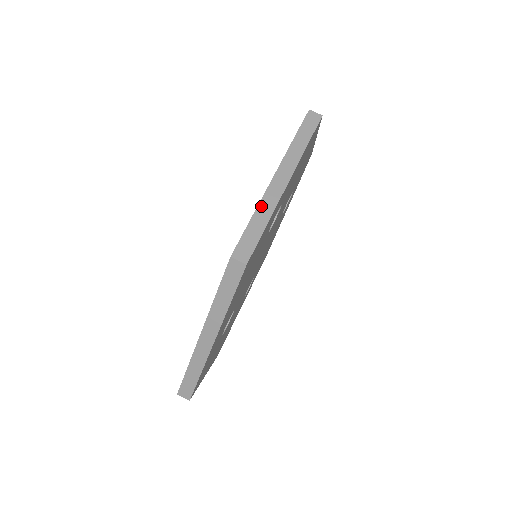
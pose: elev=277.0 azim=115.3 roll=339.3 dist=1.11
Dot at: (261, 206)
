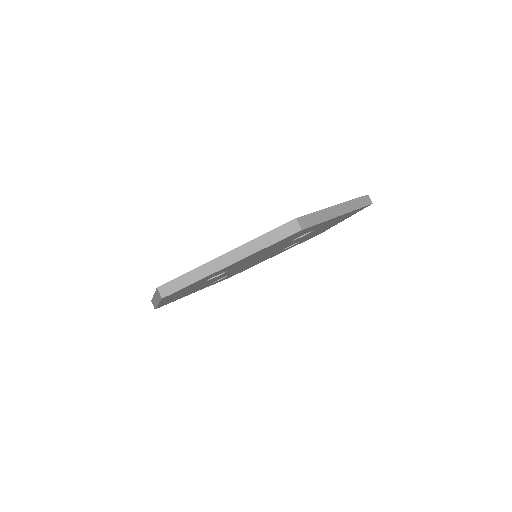
Dot at: (323, 211)
